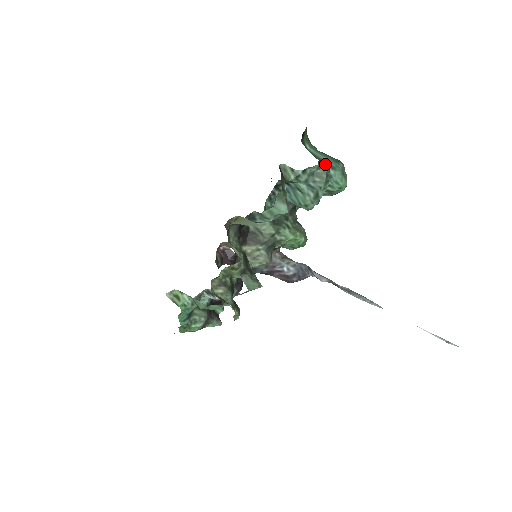
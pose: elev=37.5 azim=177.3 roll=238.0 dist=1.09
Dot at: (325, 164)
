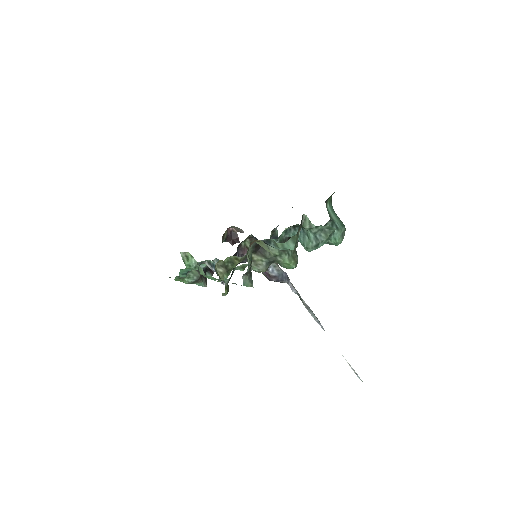
Dot at: (333, 228)
